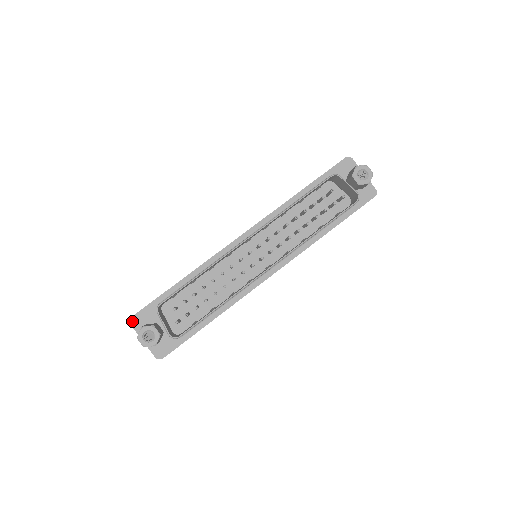
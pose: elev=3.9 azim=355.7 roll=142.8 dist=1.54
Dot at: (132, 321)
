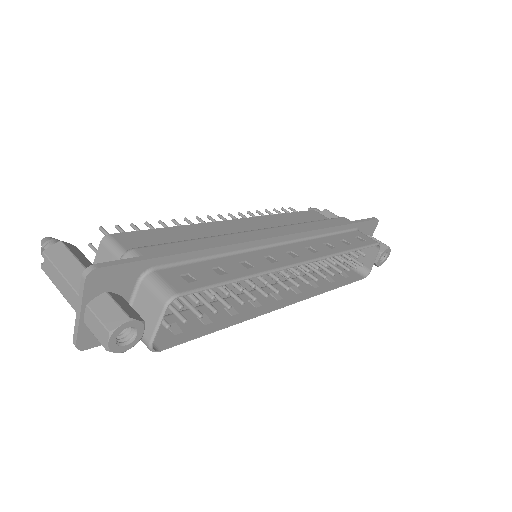
Dot at: (92, 275)
